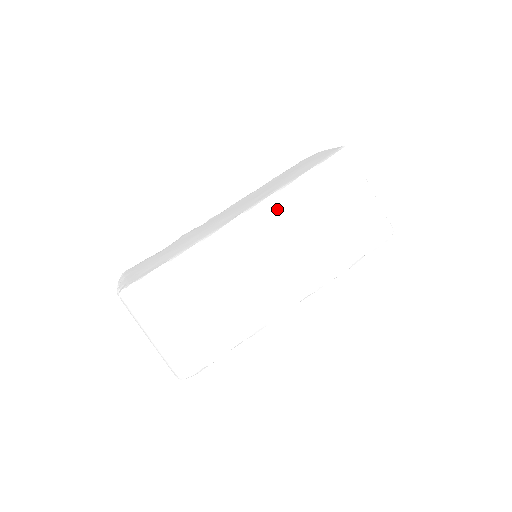
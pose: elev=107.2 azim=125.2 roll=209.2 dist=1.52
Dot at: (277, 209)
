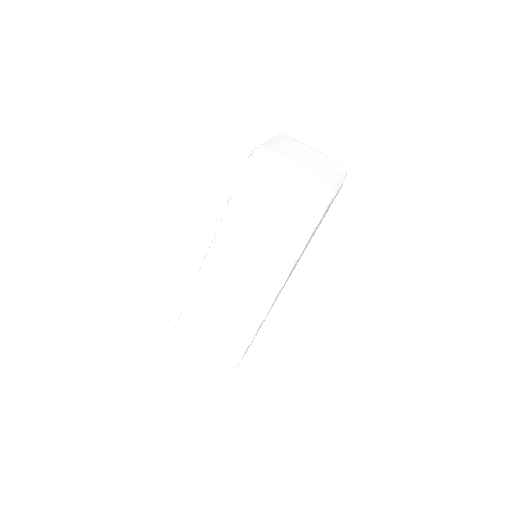
Dot at: occluded
